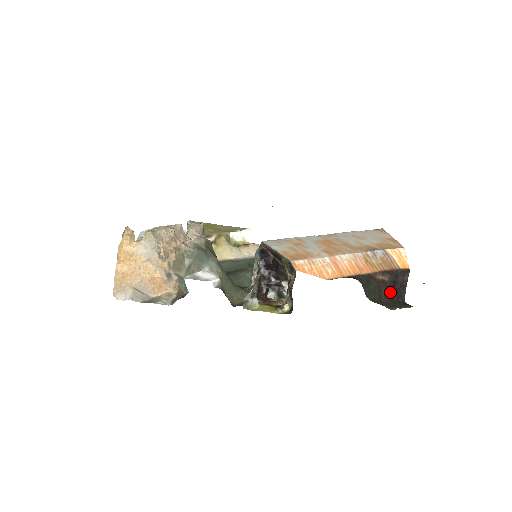
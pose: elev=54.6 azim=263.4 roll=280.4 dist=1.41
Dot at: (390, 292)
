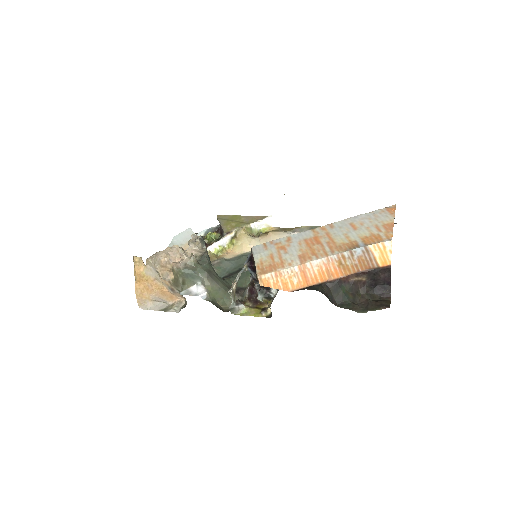
Dot at: (371, 290)
